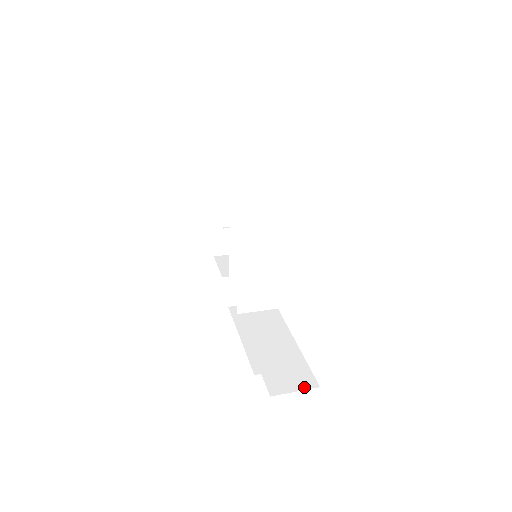
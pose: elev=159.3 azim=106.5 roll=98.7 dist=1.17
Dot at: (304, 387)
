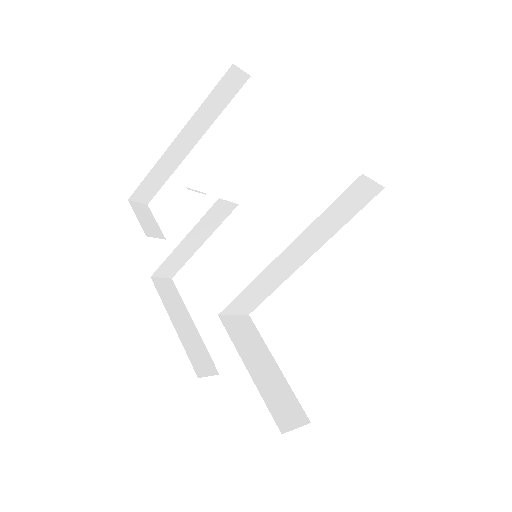
Dot at: (301, 423)
